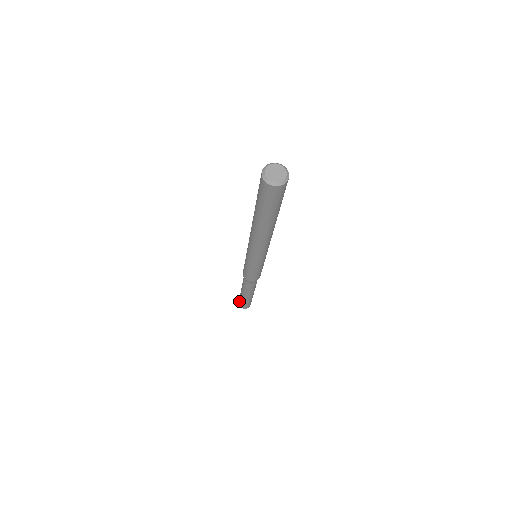
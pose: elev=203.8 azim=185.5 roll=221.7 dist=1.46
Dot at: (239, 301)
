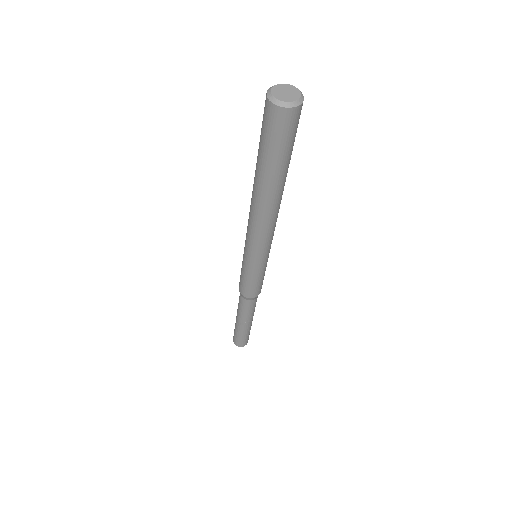
Dot at: occluded
